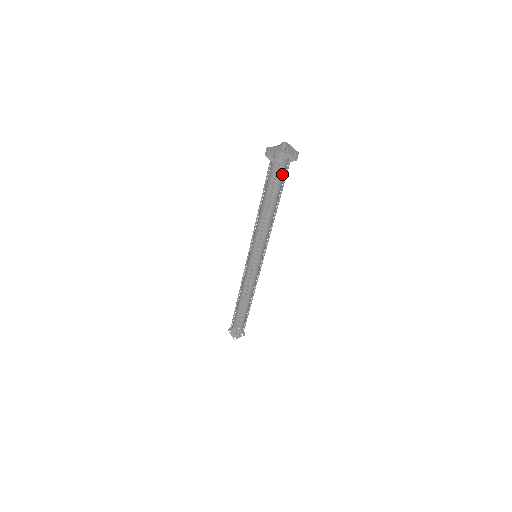
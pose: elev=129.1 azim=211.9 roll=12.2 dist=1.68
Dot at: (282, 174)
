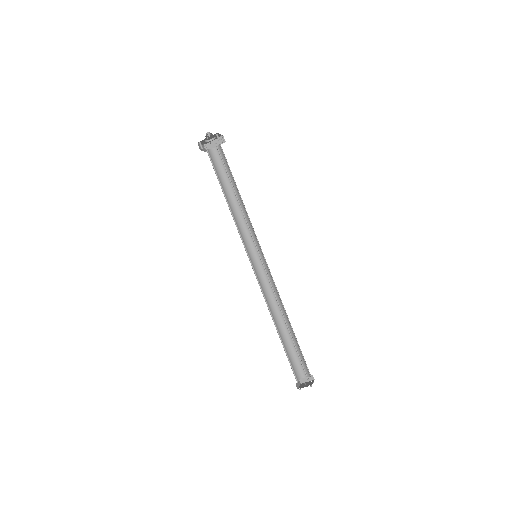
Dot at: occluded
